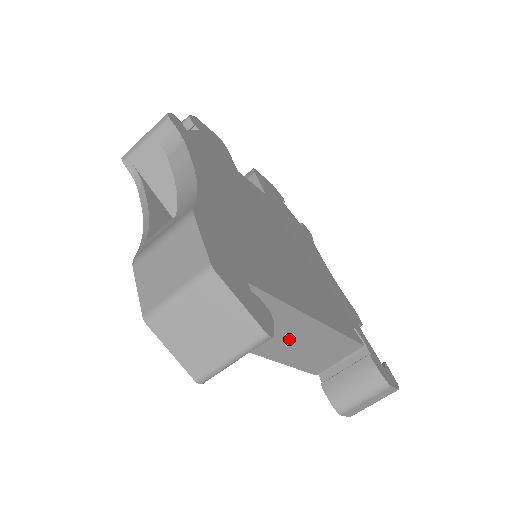
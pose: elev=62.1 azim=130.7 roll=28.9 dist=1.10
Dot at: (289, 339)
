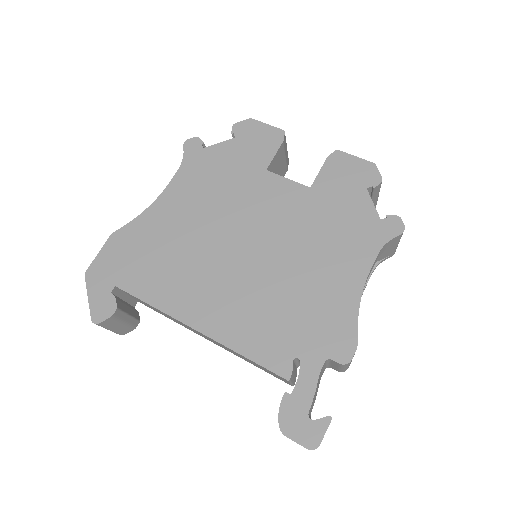
Dot at: (204, 336)
